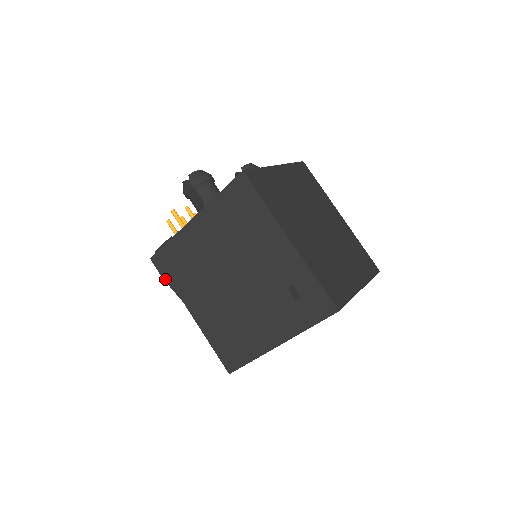
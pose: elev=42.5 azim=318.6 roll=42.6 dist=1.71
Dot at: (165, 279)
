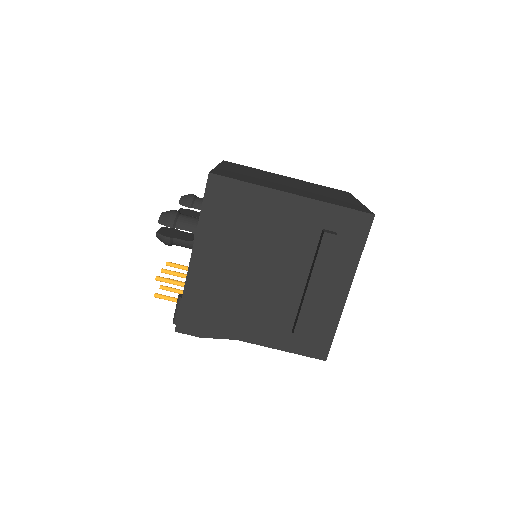
Dot at: (204, 336)
